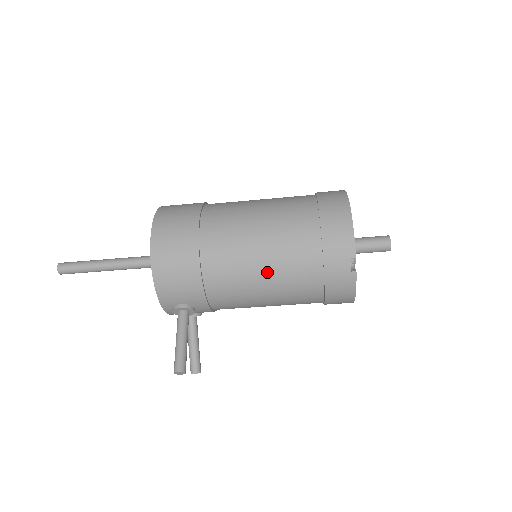
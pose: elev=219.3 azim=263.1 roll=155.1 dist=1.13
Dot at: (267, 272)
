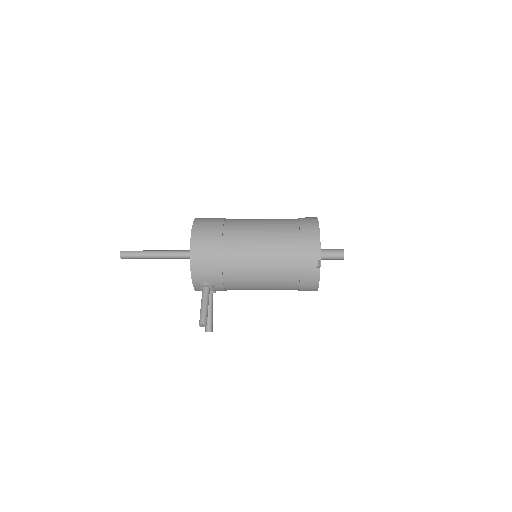
Dot at: (264, 265)
